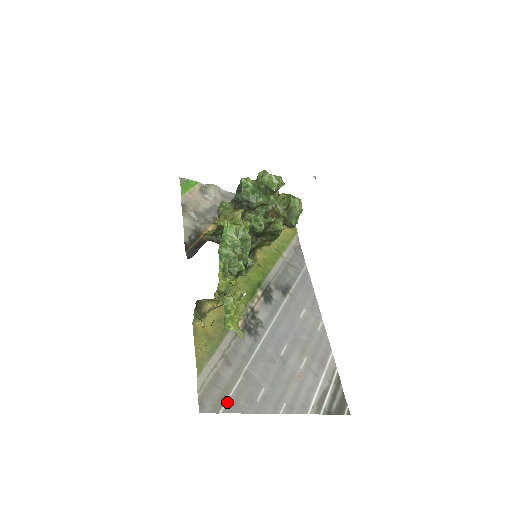
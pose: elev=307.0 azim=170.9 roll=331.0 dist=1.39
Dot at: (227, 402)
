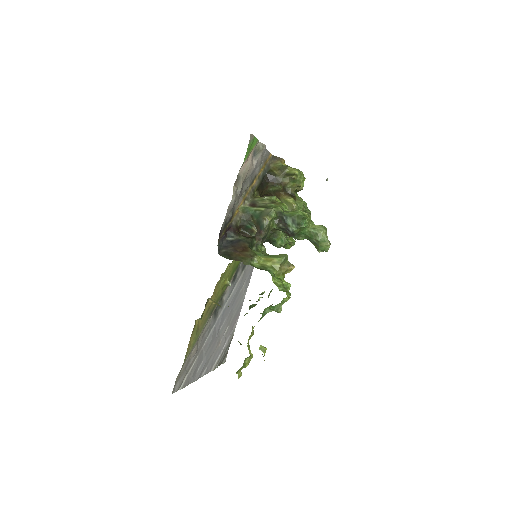
Dot at: (185, 380)
